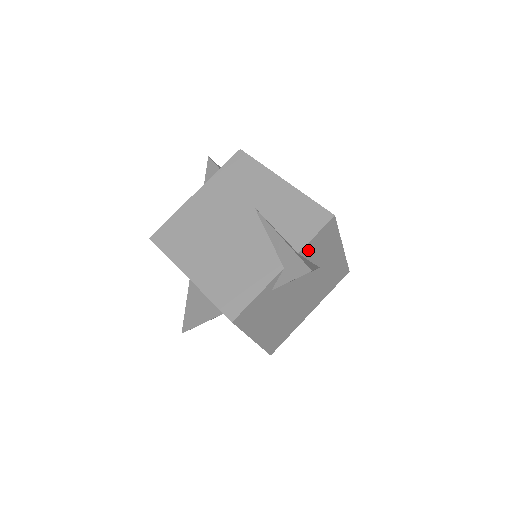
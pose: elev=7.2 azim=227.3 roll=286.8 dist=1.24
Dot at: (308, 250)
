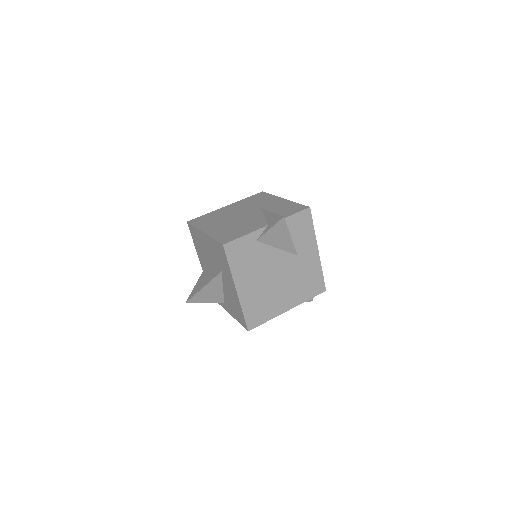
Dot at: (288, 225)
